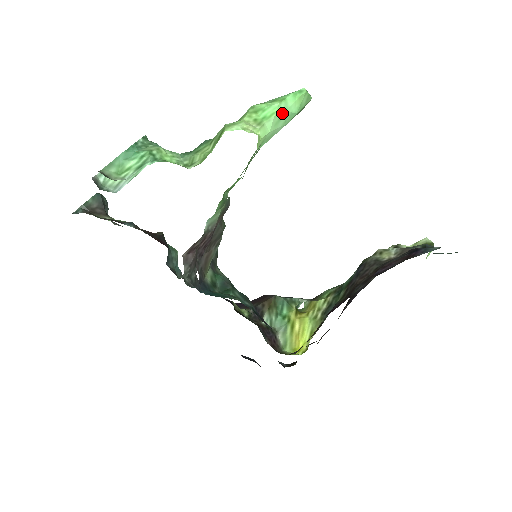
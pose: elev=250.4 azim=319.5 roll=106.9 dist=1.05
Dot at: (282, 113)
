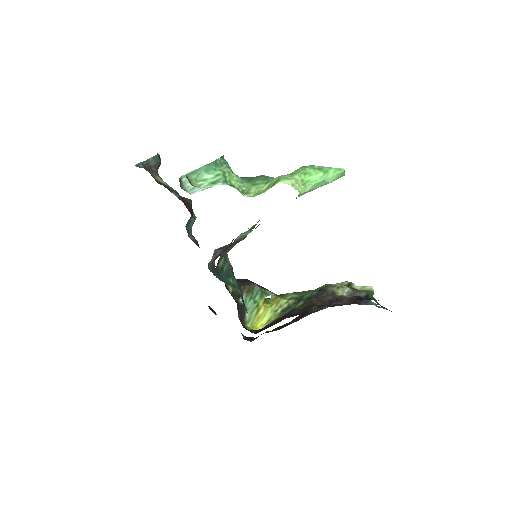
Dot at: (321, 181)
